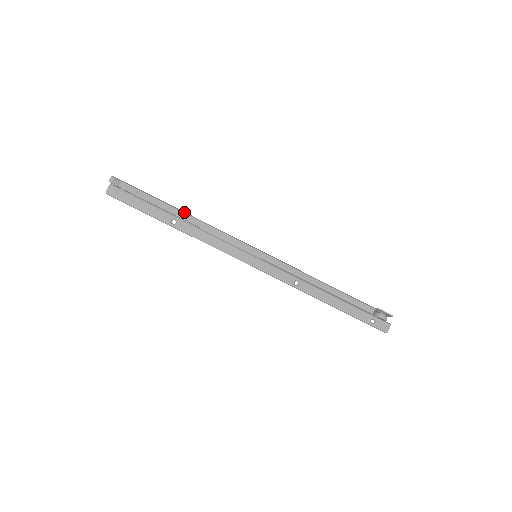
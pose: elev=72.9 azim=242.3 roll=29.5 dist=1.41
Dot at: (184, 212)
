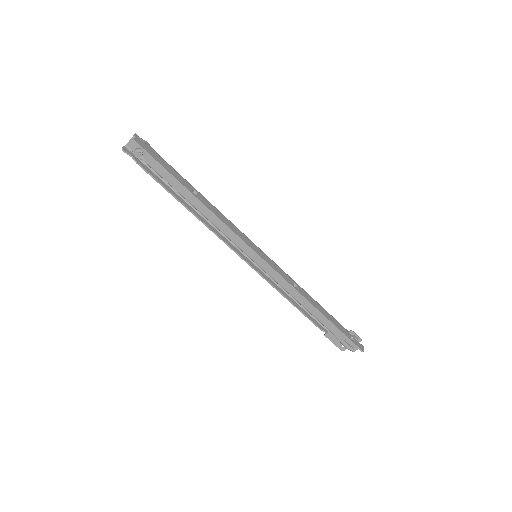
Dot at: (199, 192)
